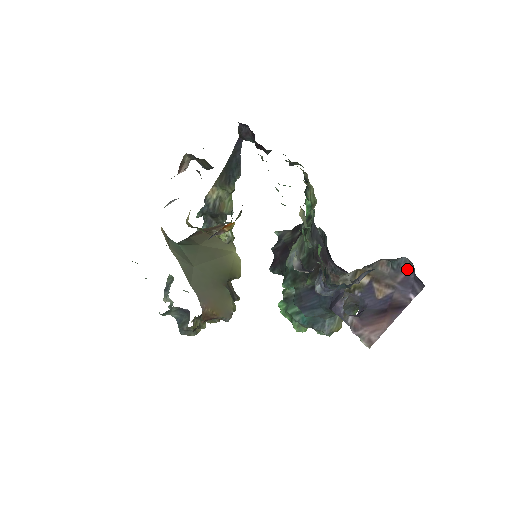
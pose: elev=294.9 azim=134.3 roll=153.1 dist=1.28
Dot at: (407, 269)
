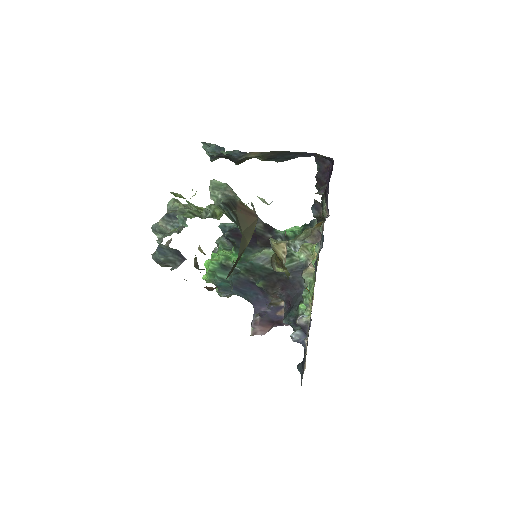
Dot at: occluded
